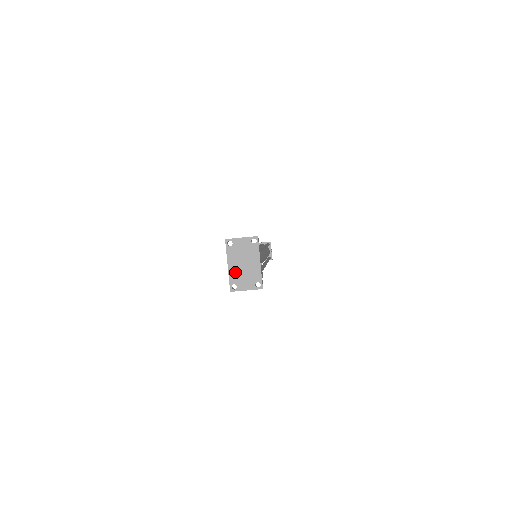
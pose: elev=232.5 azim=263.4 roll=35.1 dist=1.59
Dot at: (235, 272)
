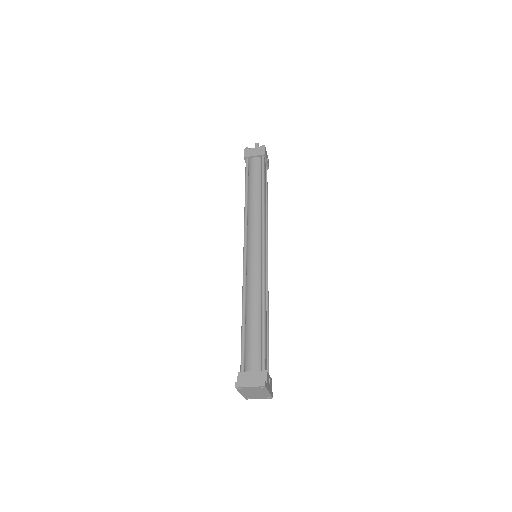
Dot at: (248, 395)
